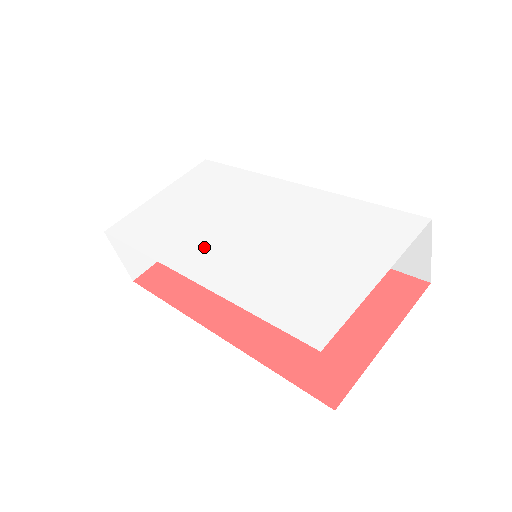
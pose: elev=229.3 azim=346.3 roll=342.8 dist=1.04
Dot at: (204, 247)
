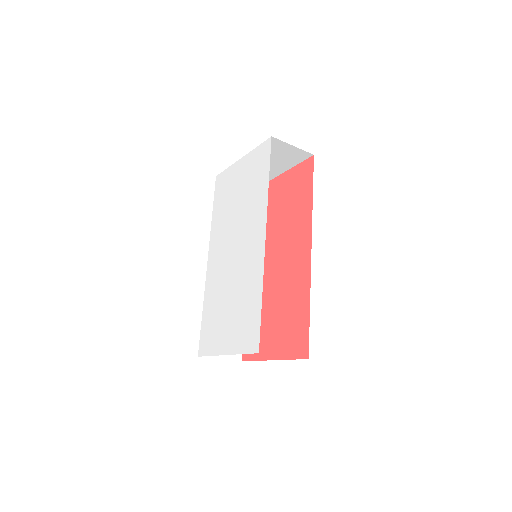
Dot at: (220, 246)
